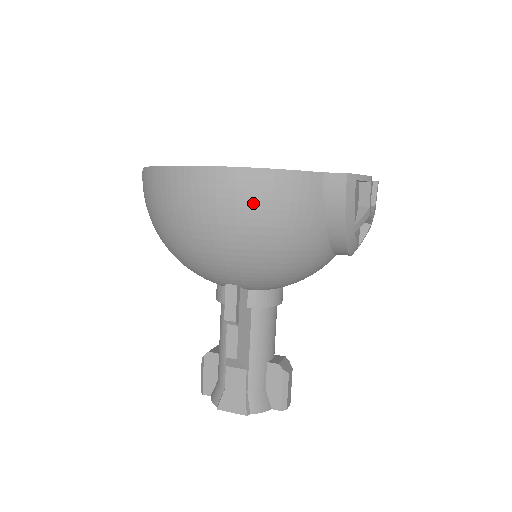
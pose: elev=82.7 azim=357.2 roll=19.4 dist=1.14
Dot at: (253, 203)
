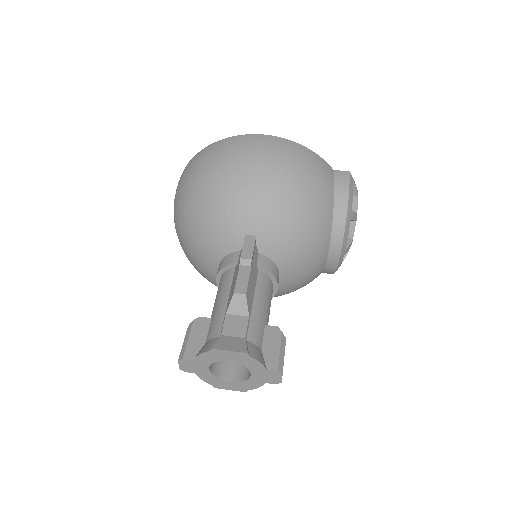
Dot at: (294, 157)
